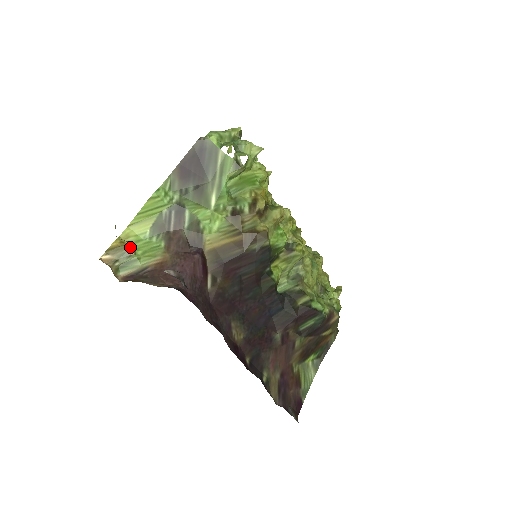
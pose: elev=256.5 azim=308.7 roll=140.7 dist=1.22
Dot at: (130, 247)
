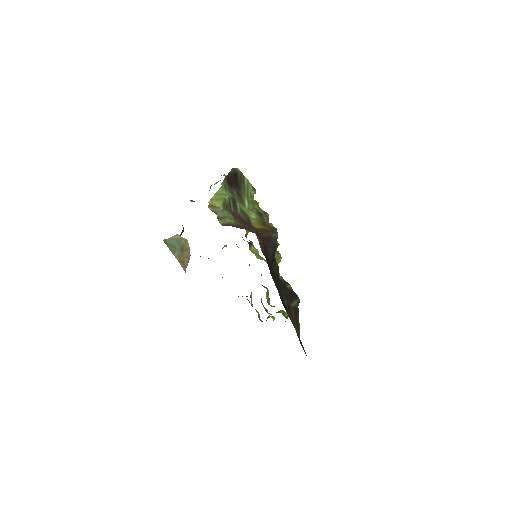
Dot at: occluded
